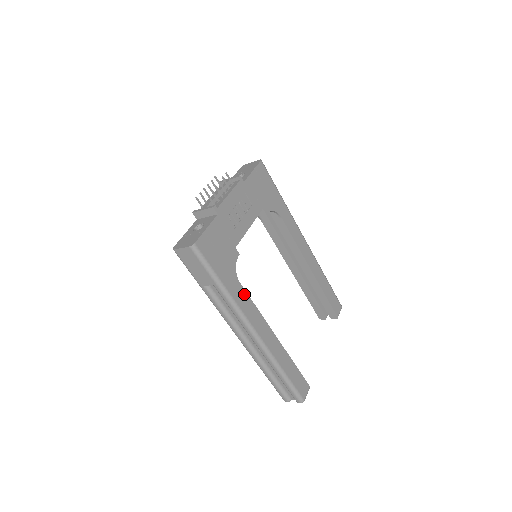
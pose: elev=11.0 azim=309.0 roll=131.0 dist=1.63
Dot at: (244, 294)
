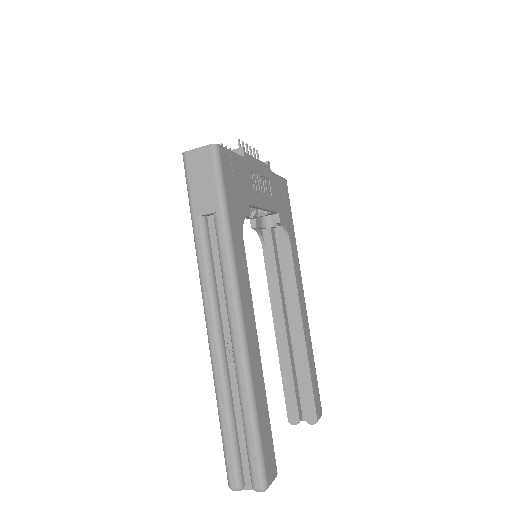
Dot at: (243, 256)
